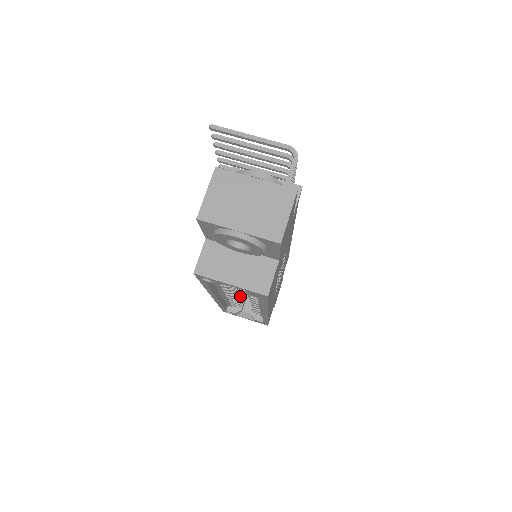
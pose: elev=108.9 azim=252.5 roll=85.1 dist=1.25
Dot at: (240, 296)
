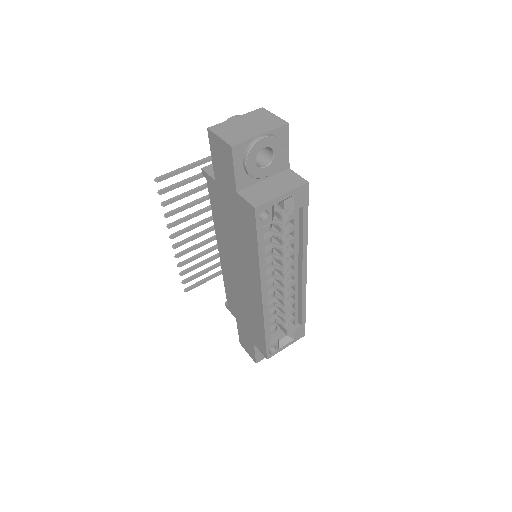
Dot at: (273, 299)
